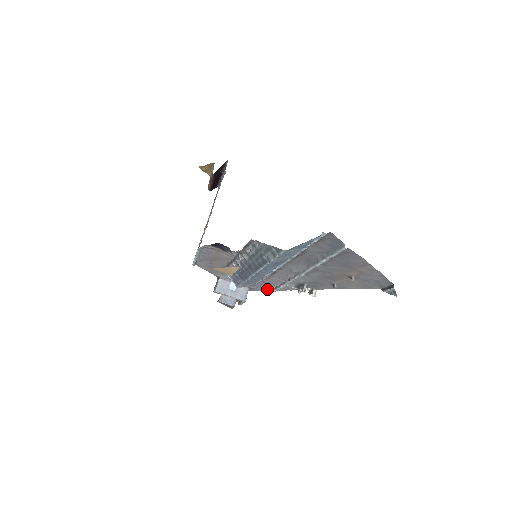
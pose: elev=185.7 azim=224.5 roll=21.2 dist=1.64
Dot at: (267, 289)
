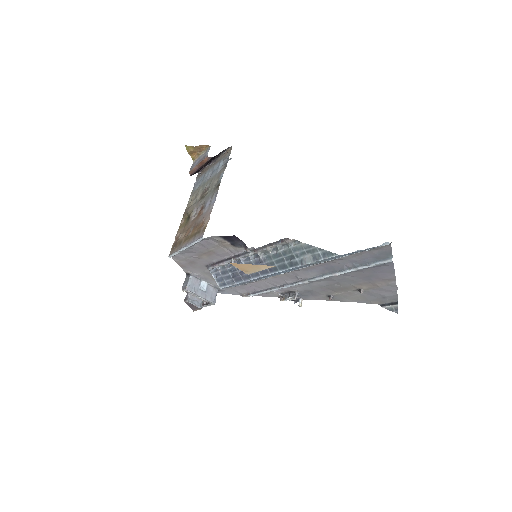
Dot at: (240, 293)
